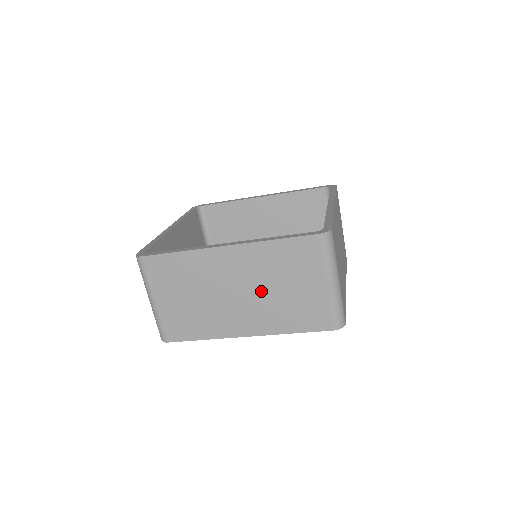
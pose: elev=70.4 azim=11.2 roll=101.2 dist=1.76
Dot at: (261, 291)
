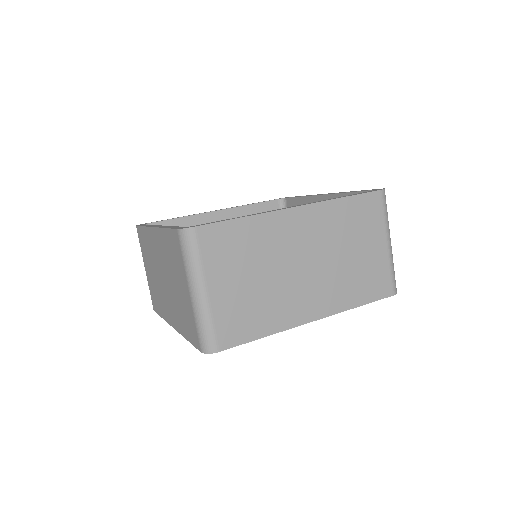
Dot at: (169, 282)
